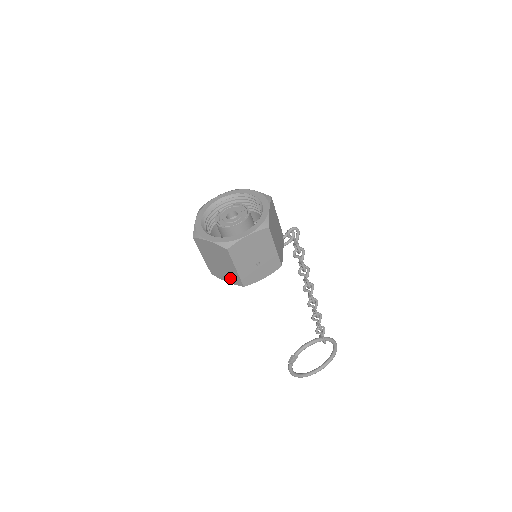
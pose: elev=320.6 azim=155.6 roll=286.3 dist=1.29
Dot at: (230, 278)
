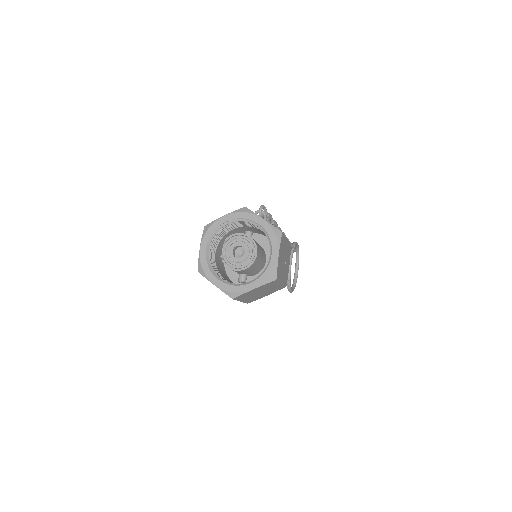
Dot at: (271, 292)
